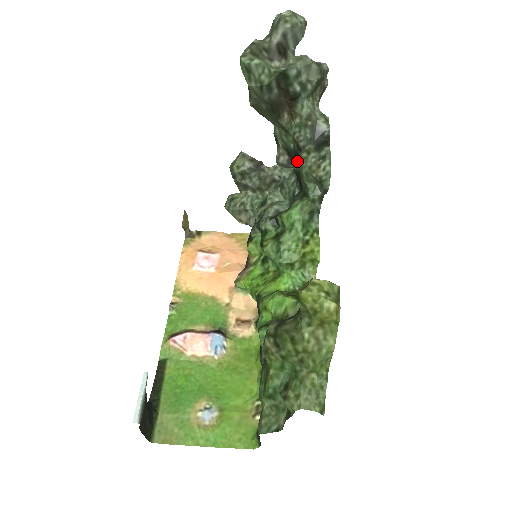
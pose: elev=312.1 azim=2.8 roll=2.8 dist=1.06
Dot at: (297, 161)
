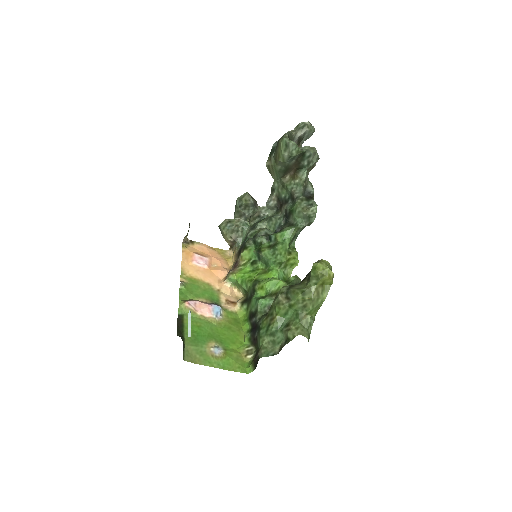
Dot at: (289, 205)
